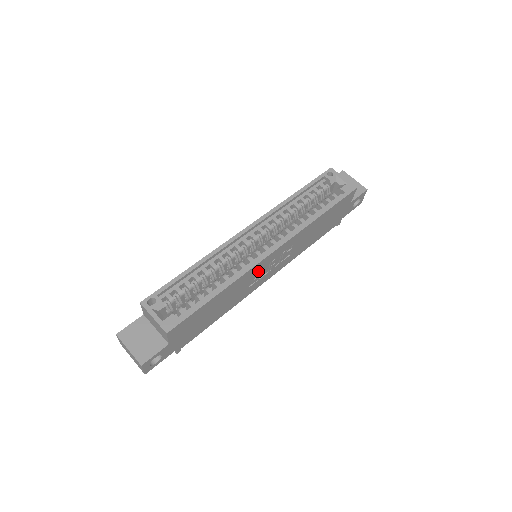
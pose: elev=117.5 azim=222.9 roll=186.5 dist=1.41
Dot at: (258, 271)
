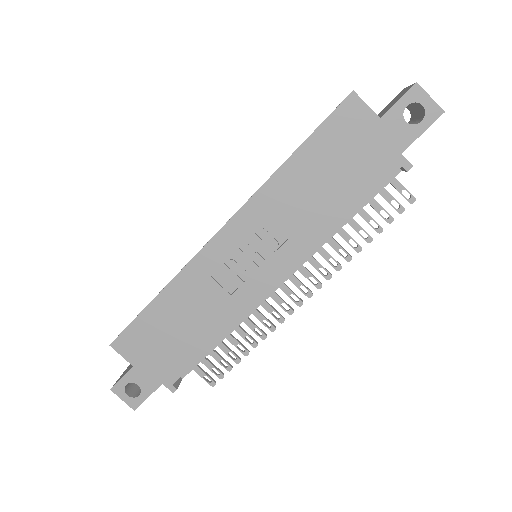
Dot at: (220, 265)
